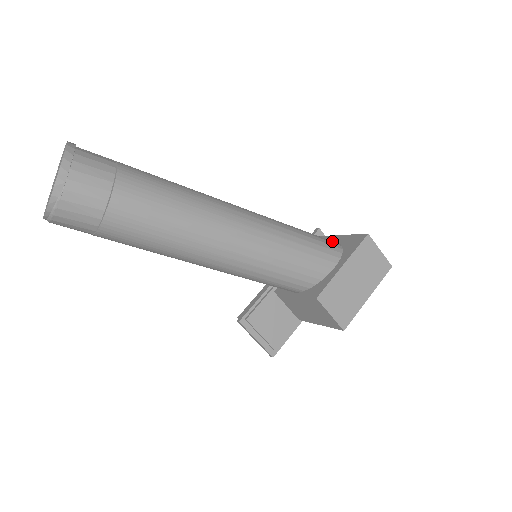
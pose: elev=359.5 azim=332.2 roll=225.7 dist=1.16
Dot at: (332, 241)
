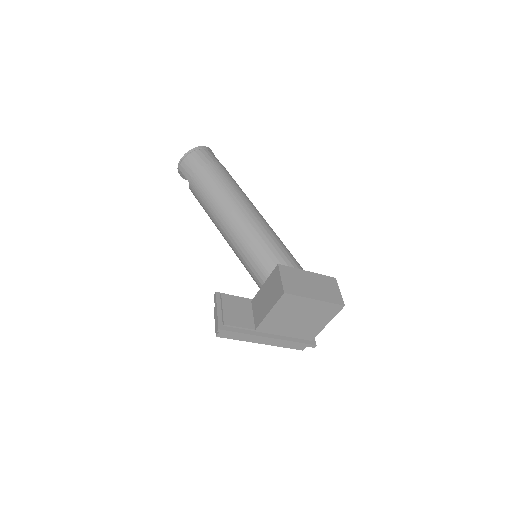
Dot at: occluded
